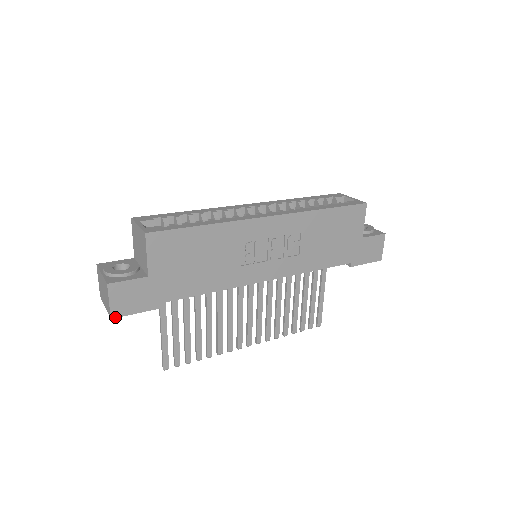
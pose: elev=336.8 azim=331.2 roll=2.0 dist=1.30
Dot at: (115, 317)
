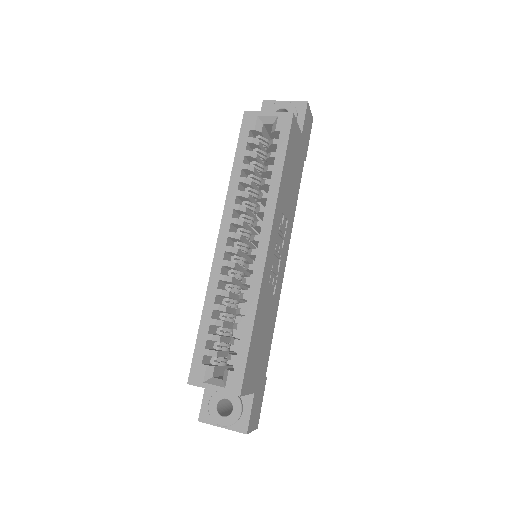
Dot at: occluded
